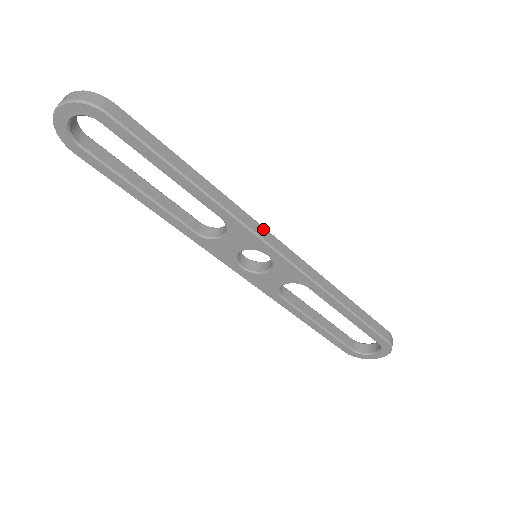
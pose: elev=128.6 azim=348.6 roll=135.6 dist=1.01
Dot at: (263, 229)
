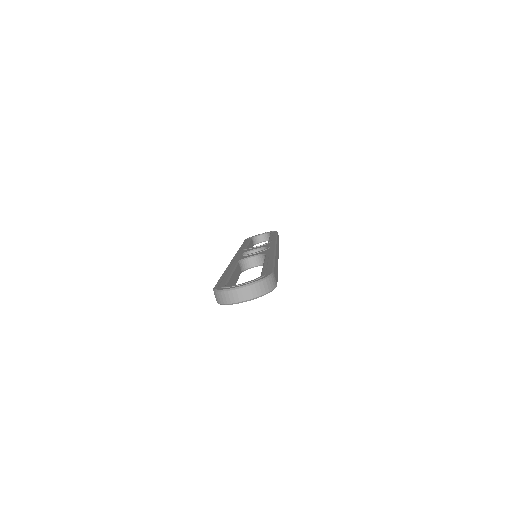
Dot at: (276, 250)
